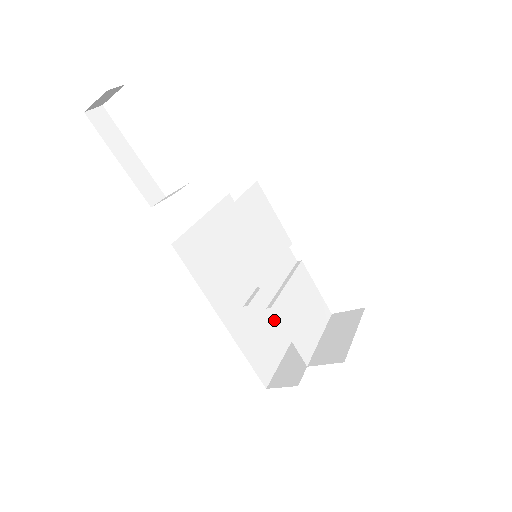
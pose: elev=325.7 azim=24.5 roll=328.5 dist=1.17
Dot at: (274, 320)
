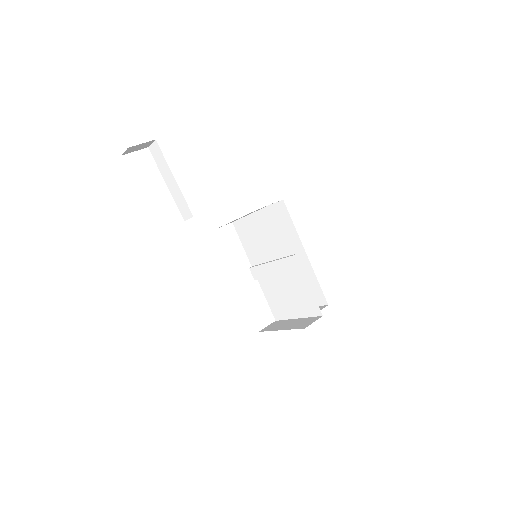
Dot at: occluded
